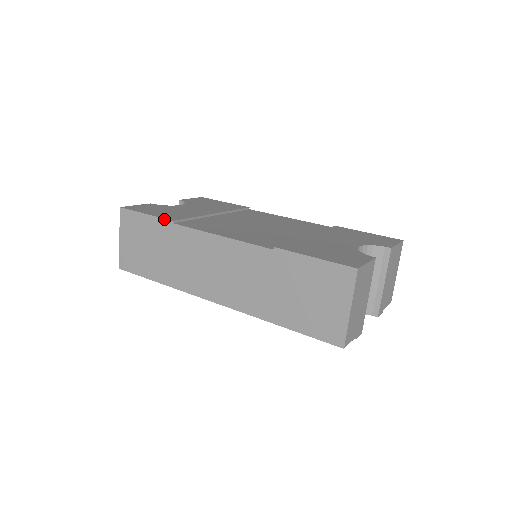
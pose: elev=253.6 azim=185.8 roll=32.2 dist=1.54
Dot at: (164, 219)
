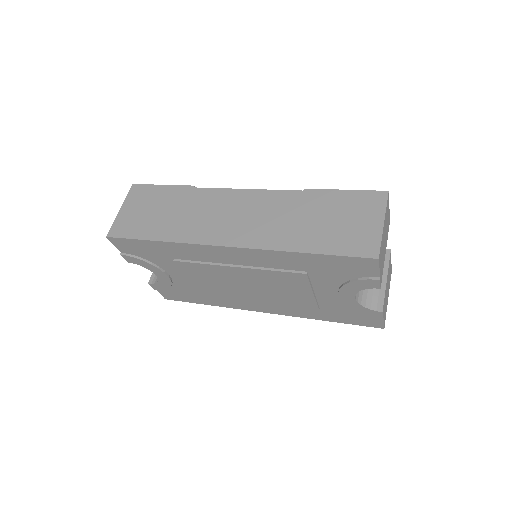
Dot at: (184, 185)
